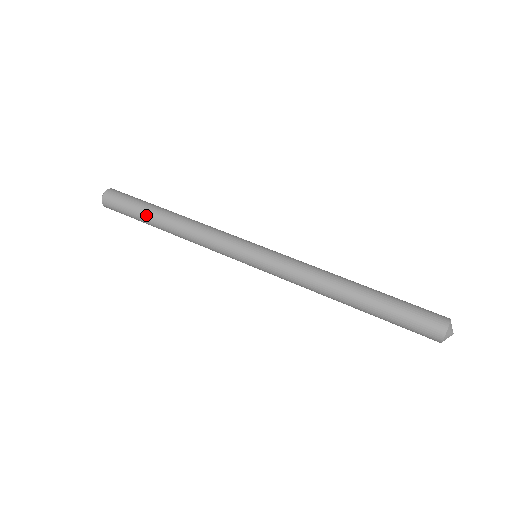
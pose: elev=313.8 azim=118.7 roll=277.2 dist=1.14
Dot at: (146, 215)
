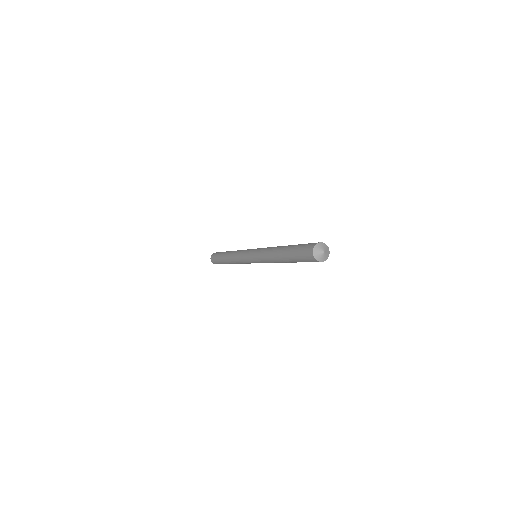
Dot at: (221, 259)
